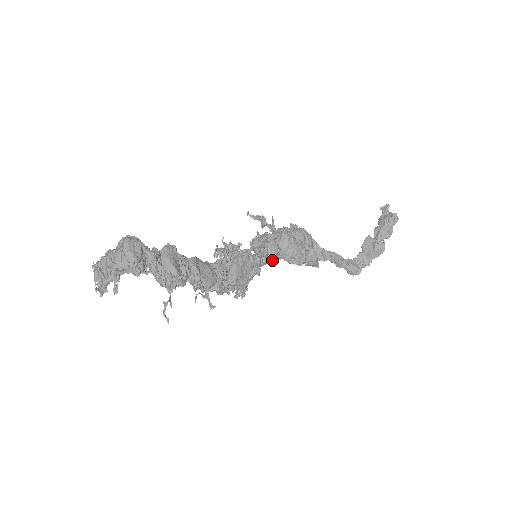
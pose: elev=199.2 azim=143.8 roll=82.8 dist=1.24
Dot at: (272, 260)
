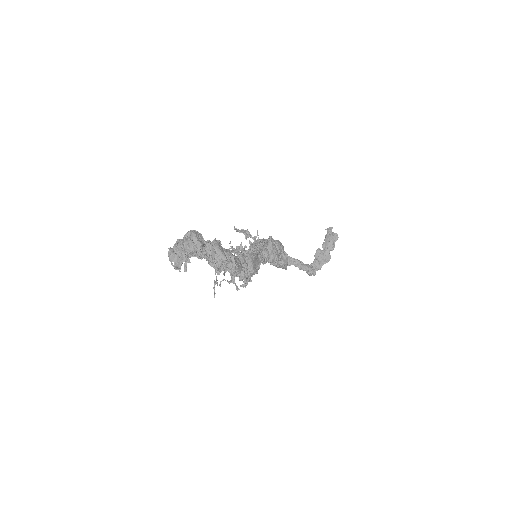
Dot at: (266, 260)
